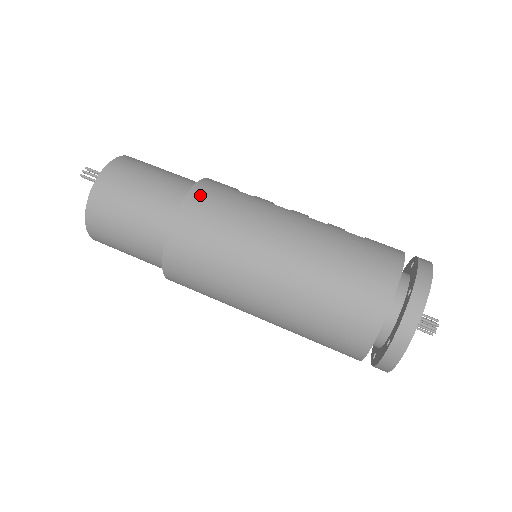
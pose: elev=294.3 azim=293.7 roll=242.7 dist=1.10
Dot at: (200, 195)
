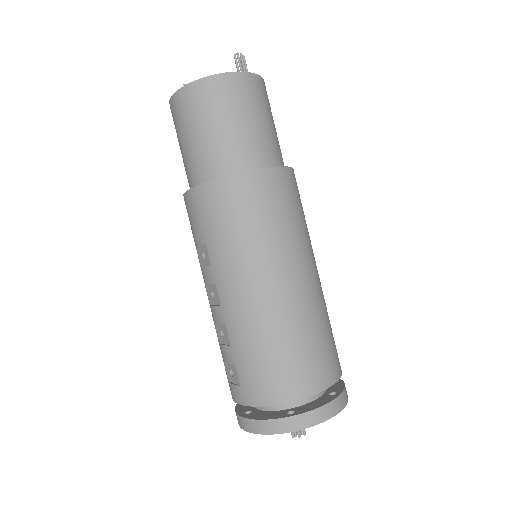
Dot at: (294, 179)
